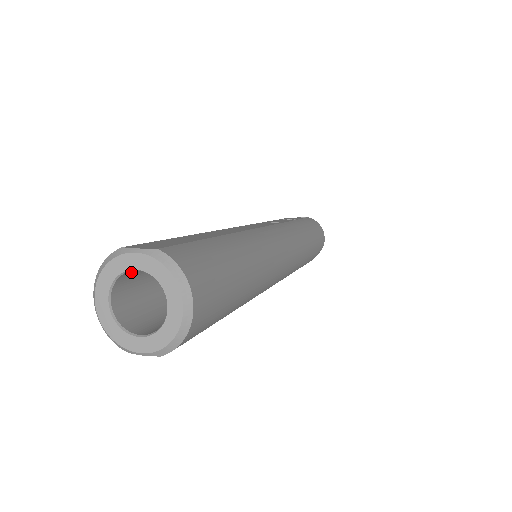
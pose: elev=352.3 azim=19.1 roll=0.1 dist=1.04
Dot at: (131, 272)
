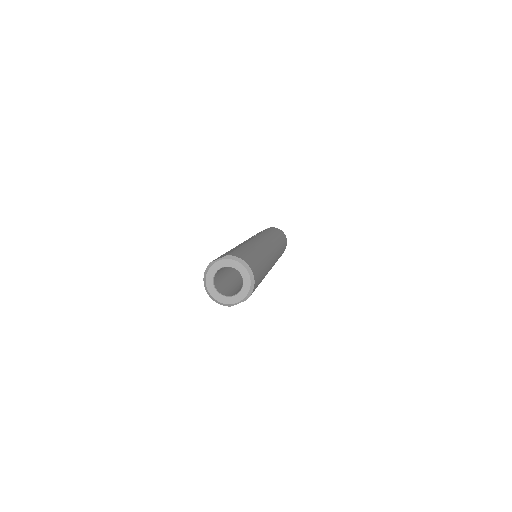
Dot at: (217, 272)
